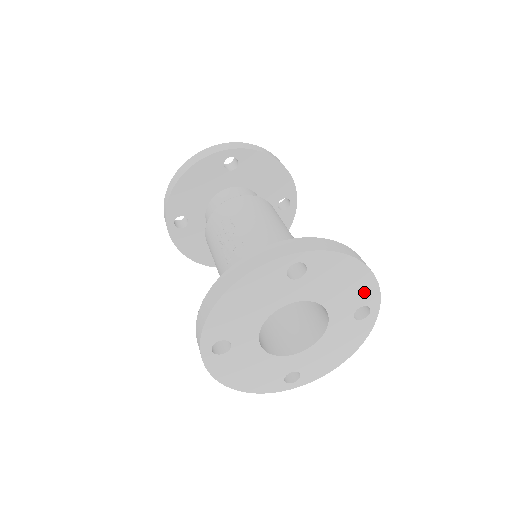
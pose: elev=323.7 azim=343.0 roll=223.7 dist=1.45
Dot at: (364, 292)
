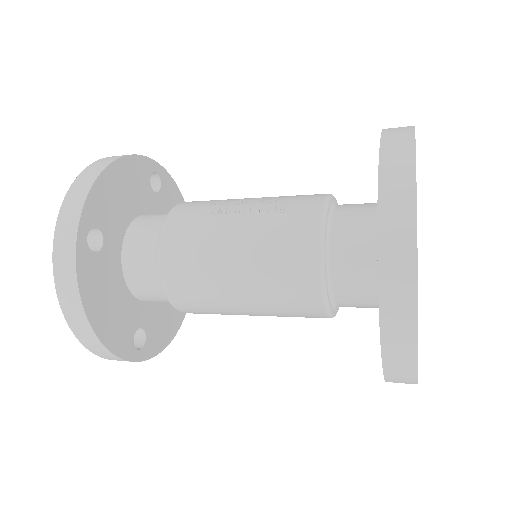
Dot at: occluded
